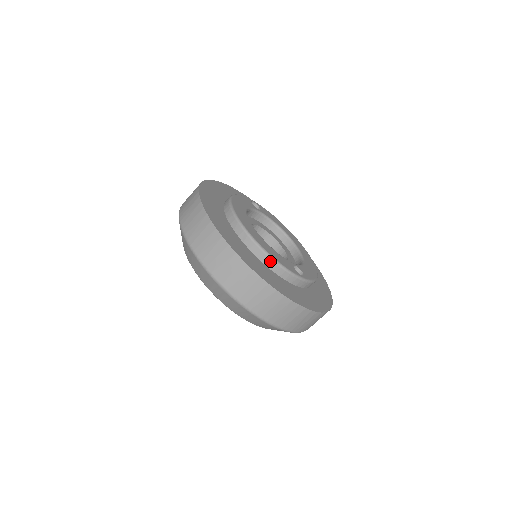
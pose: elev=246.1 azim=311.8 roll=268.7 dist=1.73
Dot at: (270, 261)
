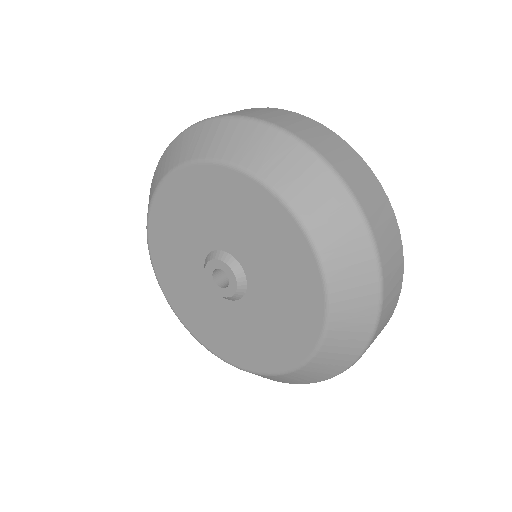
Dot at: occluded
